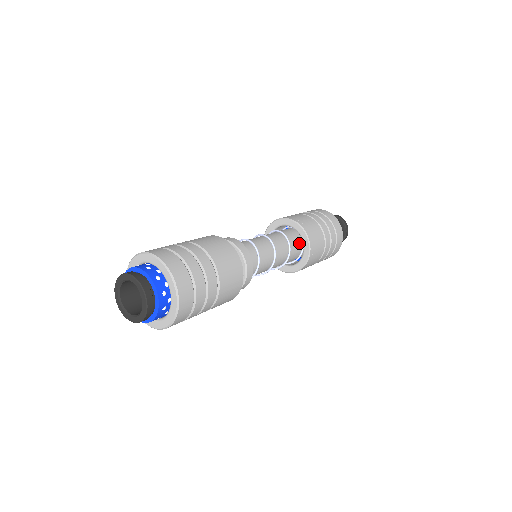
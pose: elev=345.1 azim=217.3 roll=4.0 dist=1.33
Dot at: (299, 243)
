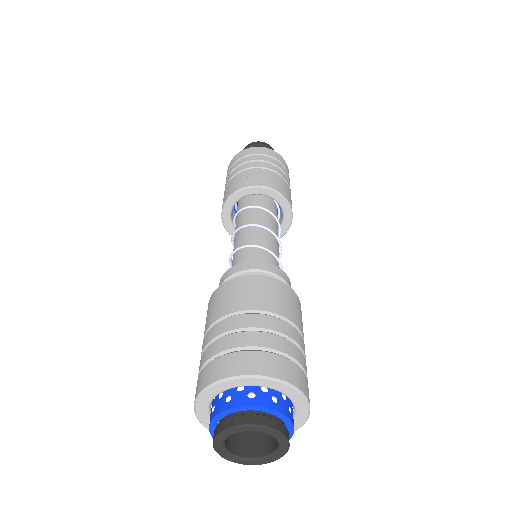
Dot at: (277, 218)
